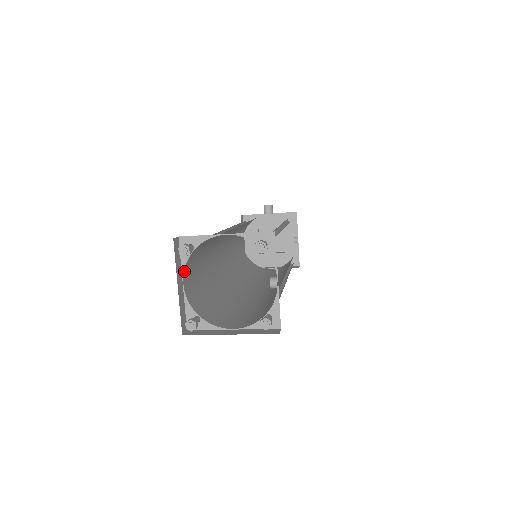
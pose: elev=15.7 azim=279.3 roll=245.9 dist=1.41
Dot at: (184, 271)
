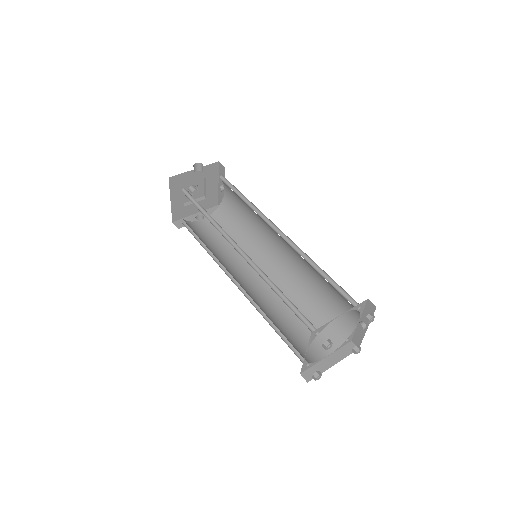
Dot at: (307, 347)
